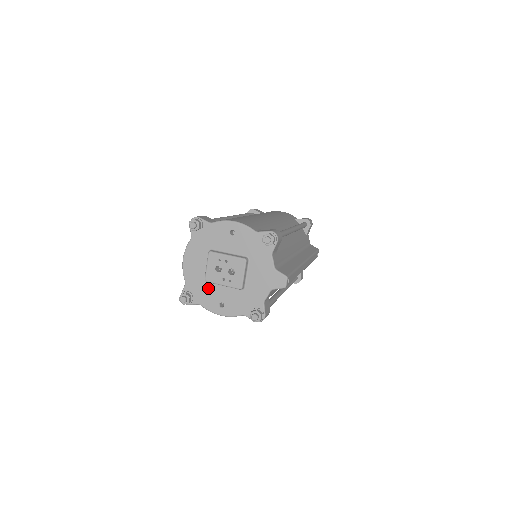
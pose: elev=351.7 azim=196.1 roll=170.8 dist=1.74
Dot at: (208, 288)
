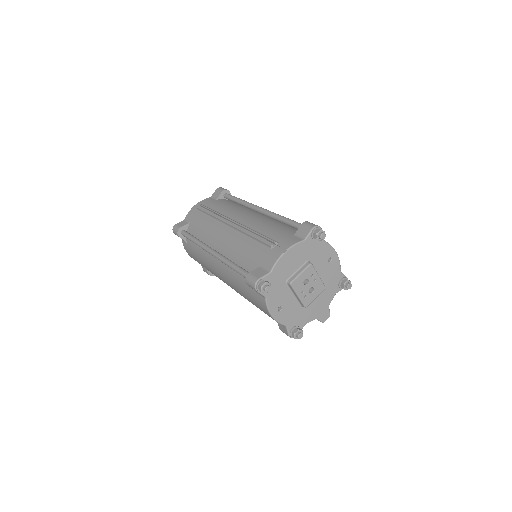
Dot at: (283, 289)
